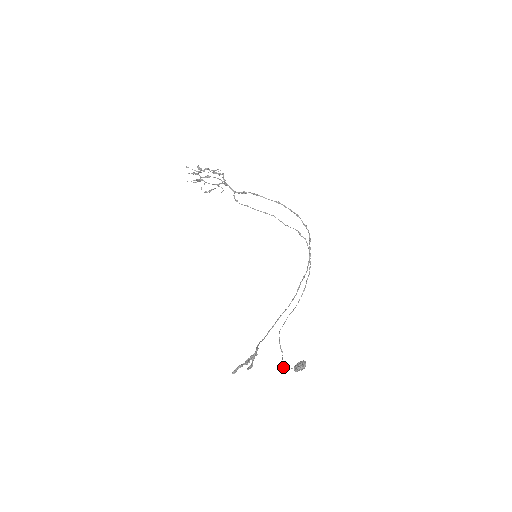
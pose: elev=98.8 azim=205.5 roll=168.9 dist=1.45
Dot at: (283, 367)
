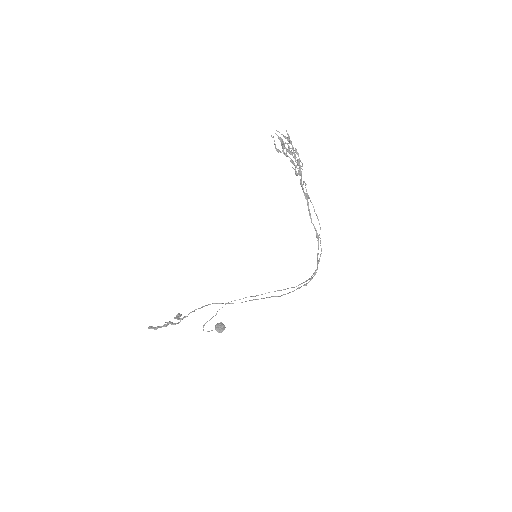
Dot at: (204, 325)
